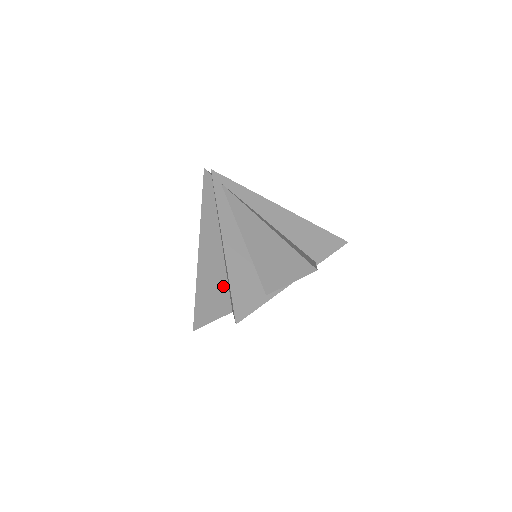
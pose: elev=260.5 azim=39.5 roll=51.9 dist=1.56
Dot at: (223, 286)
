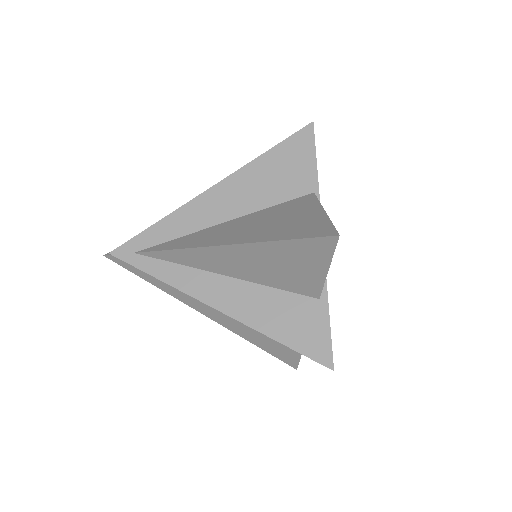
Dot at: occluded
